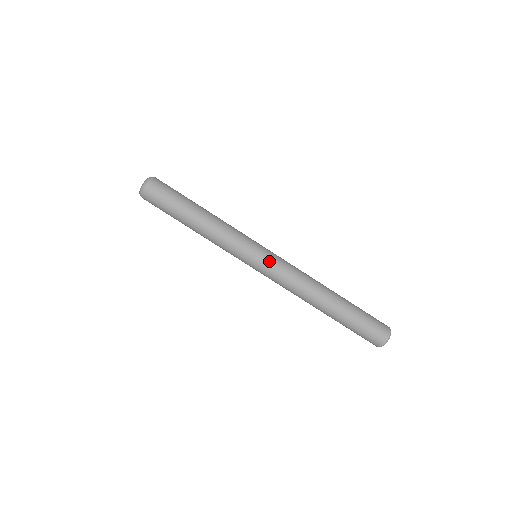
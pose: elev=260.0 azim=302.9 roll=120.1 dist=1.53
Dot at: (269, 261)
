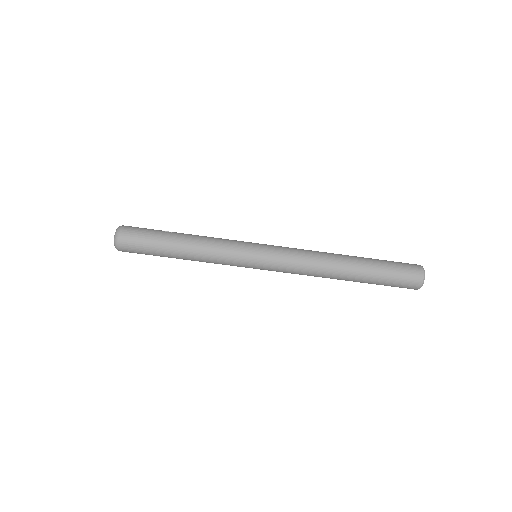
Dot at: (269, 263)
